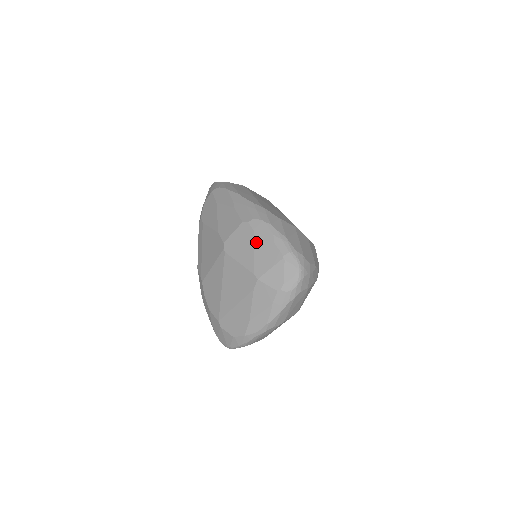
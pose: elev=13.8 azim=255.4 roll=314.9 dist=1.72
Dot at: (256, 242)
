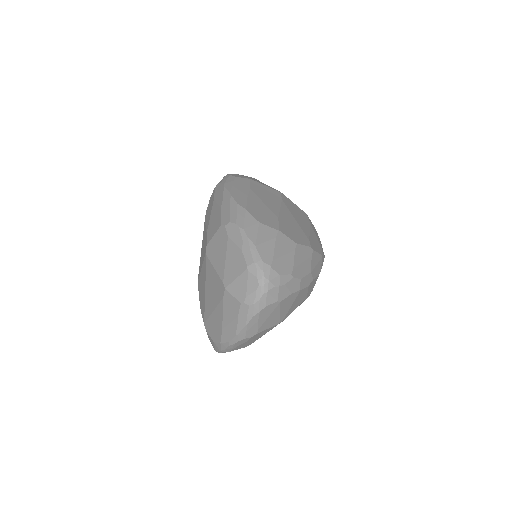
Dot at: (228, 248)
